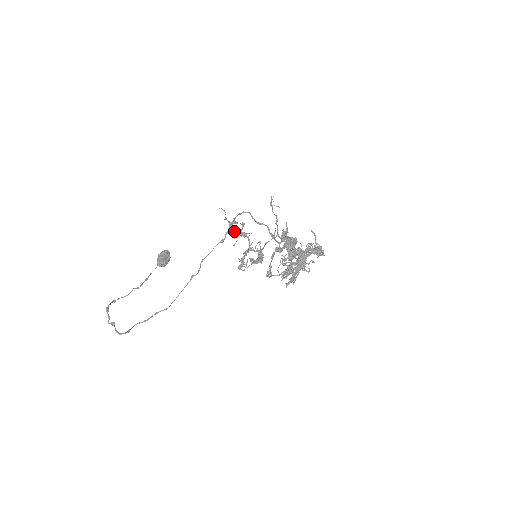
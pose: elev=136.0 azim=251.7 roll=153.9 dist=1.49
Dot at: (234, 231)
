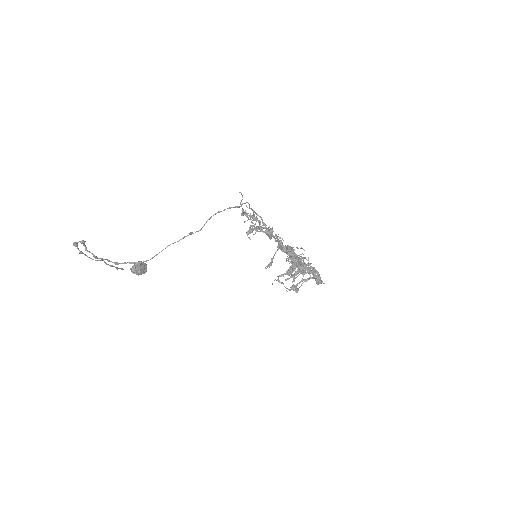
Dot at: (247, 214)
